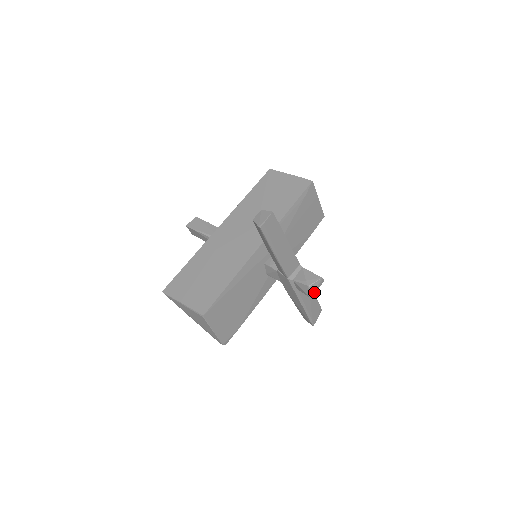
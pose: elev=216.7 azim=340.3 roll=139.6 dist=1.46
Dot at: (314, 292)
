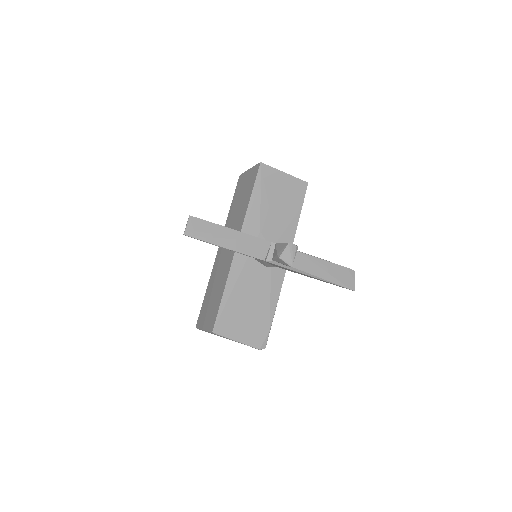
Dot at: (292, 260)
